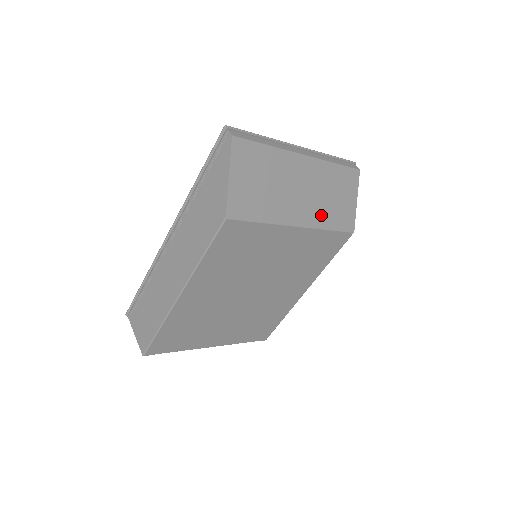
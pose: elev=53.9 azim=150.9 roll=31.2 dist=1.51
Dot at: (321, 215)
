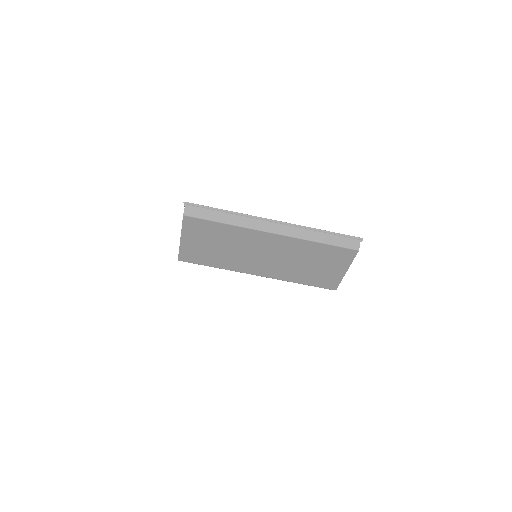
Dot at: (289, 273)
